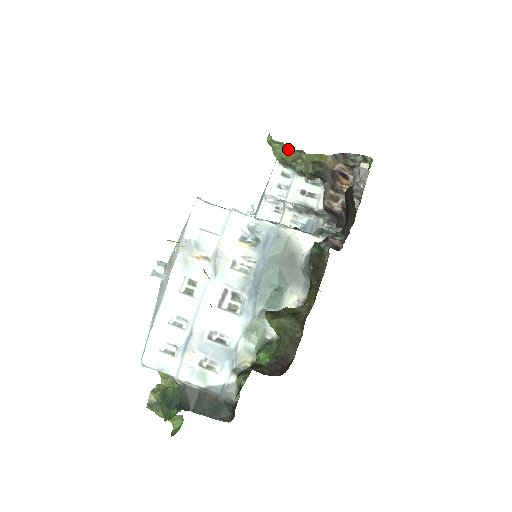
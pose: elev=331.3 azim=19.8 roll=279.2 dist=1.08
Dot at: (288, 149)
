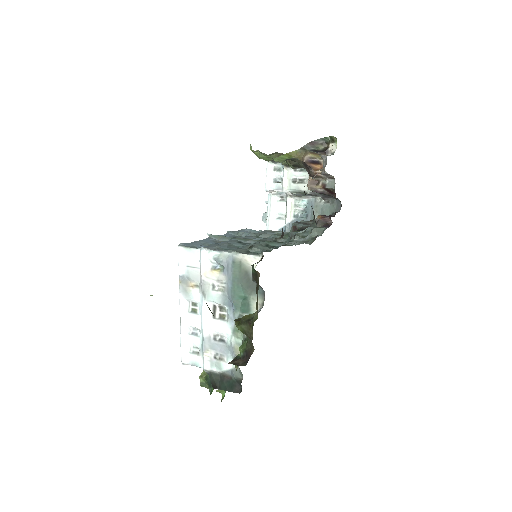
Dot at: (265, 155)
